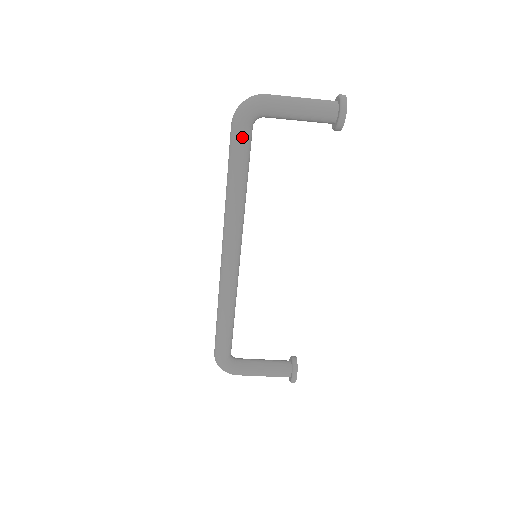
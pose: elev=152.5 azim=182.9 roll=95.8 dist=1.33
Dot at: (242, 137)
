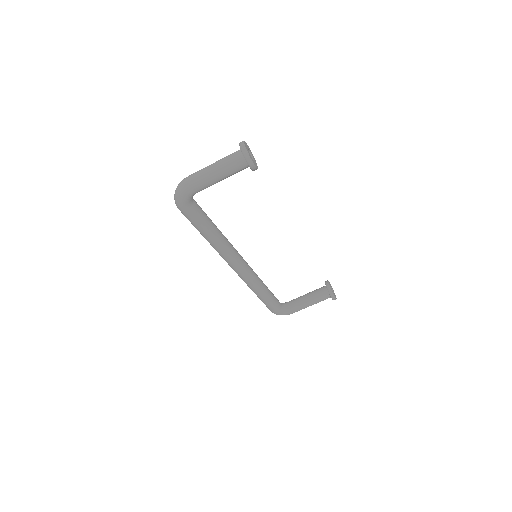
Dot at: (191, 214)
